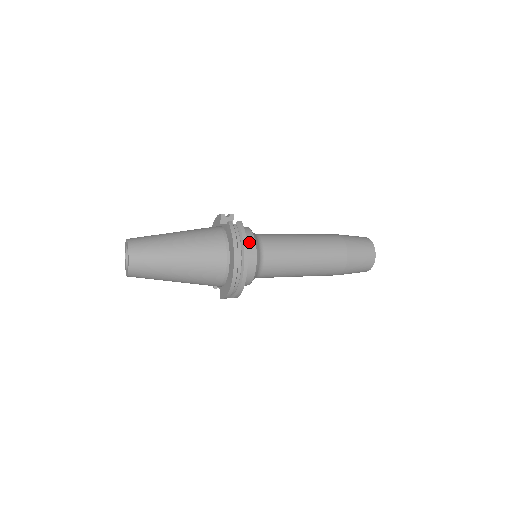
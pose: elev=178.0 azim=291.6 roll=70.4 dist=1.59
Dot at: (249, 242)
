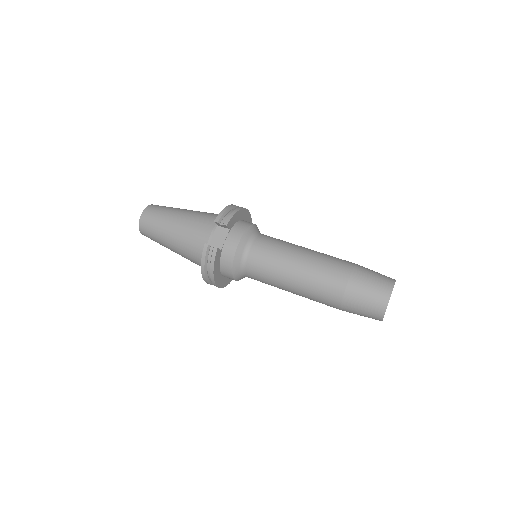
Dot at: (226, 264)
